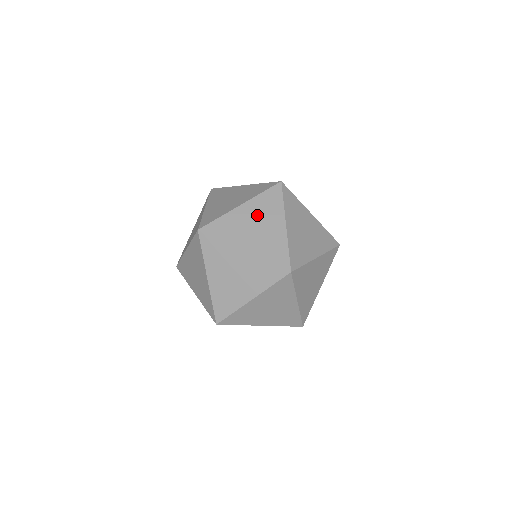
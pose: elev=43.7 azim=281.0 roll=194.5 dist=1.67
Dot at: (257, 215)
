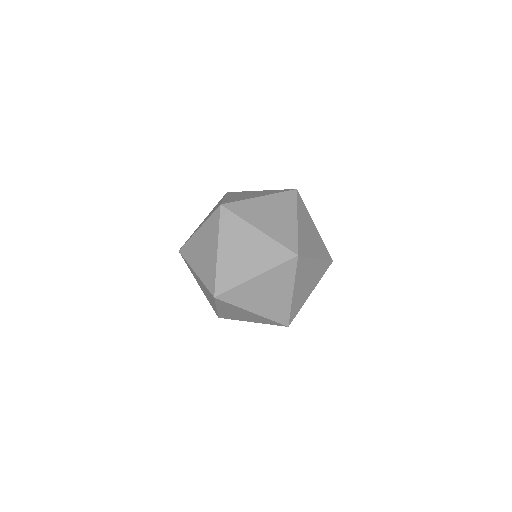
Dot at: occluded
